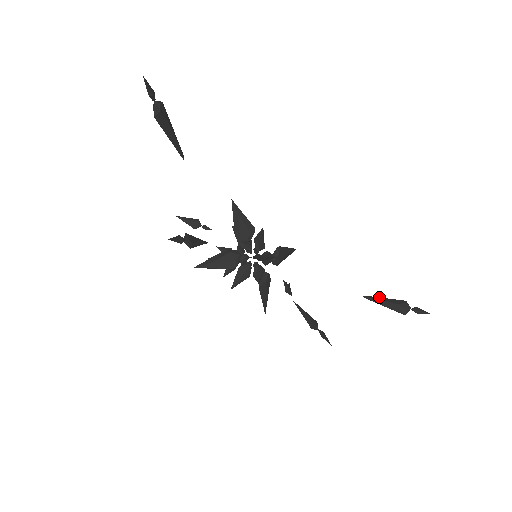
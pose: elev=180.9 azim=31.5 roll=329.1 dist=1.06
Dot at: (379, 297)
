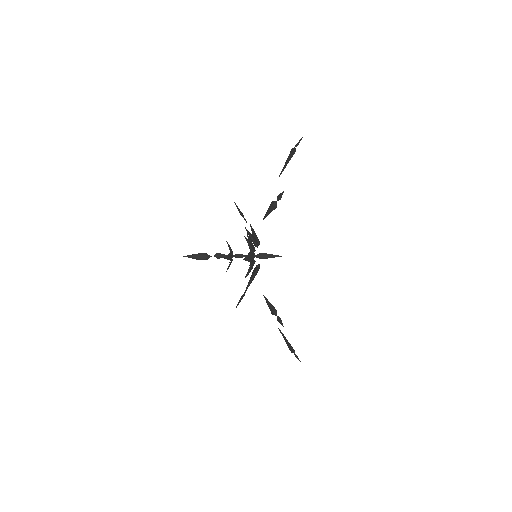
Dot at: (283, 335)
